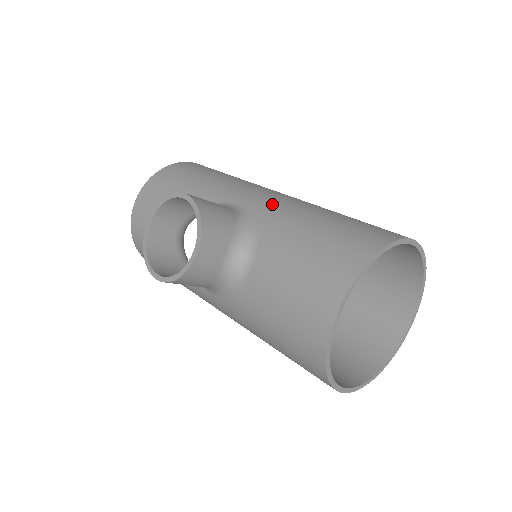
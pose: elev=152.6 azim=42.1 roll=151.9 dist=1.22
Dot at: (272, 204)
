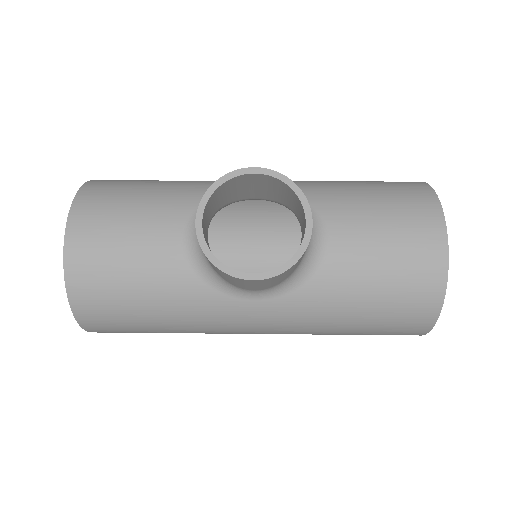
Dot at: occluded
